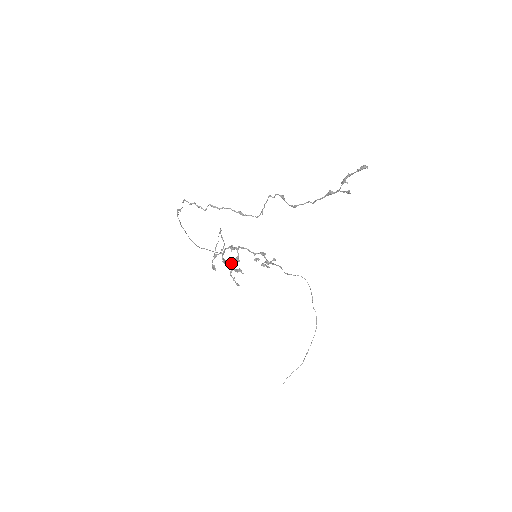
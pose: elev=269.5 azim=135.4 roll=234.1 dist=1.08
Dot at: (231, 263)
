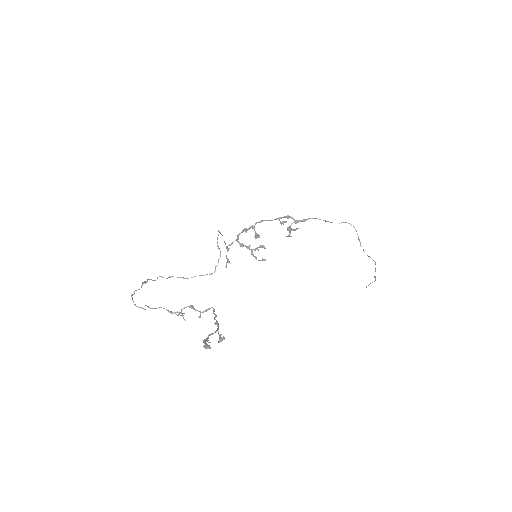
Dot at: (248, 246)
